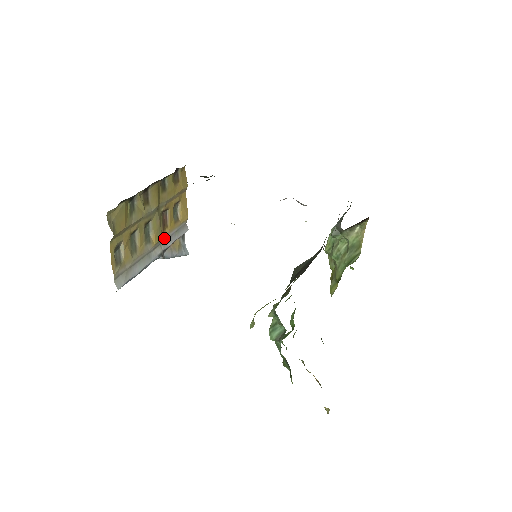
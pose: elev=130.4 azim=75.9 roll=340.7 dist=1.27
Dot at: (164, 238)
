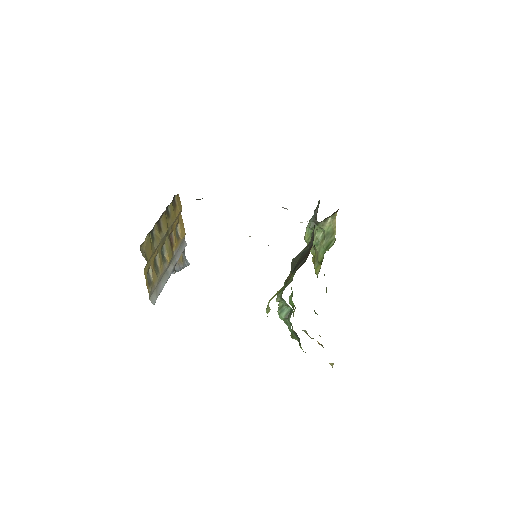
Dot at: (173, 255)
